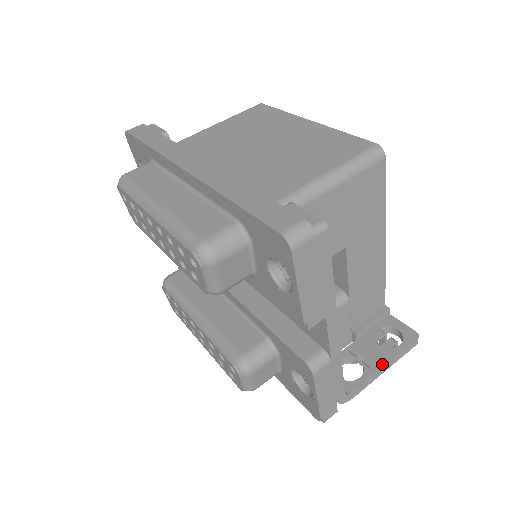
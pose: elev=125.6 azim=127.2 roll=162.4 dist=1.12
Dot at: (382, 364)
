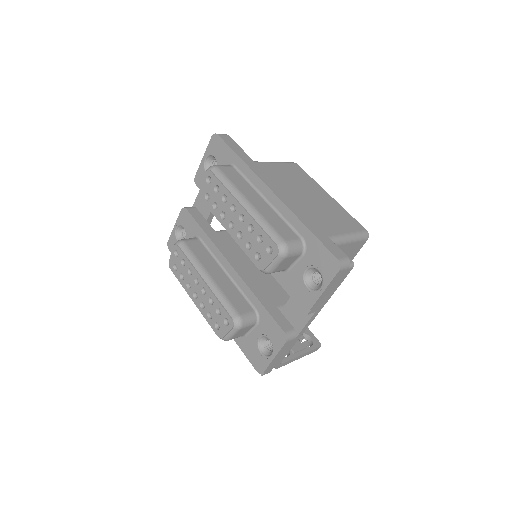
Dot at: (301, 354)
